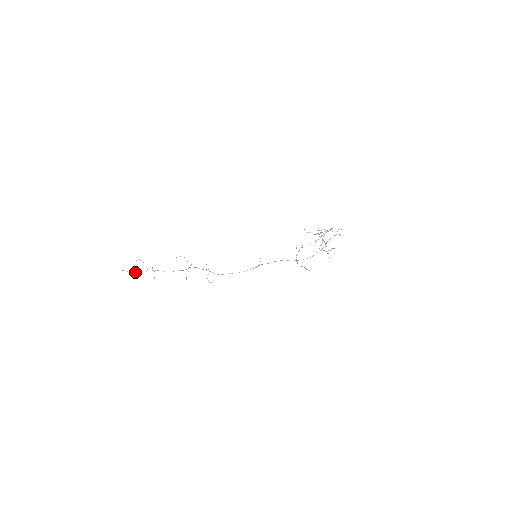
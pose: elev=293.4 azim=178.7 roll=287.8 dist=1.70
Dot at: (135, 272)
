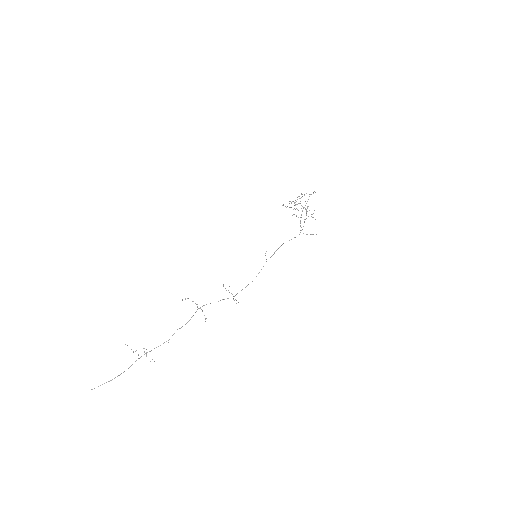
Dot at: occluded
